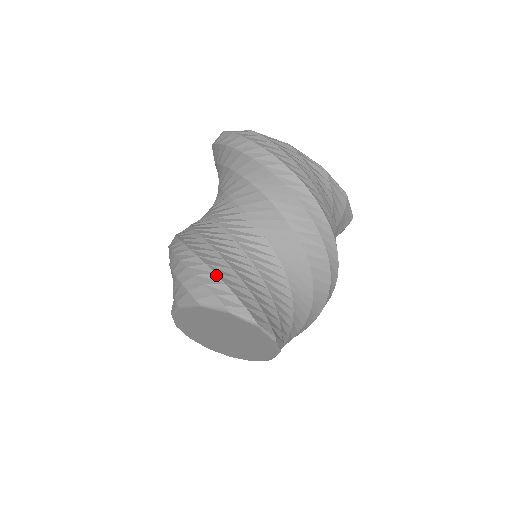
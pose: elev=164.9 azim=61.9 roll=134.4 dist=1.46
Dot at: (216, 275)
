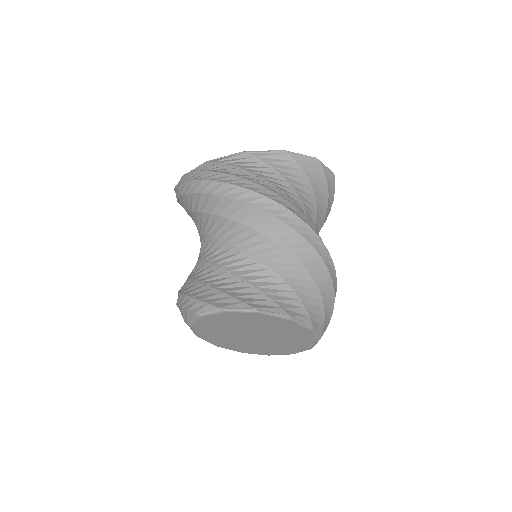
Dot at: (186, 296)
